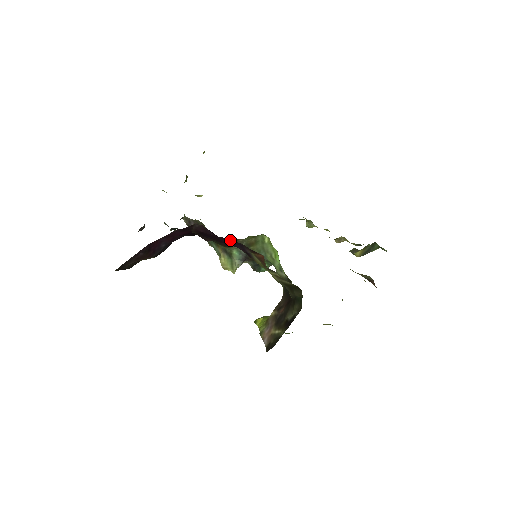
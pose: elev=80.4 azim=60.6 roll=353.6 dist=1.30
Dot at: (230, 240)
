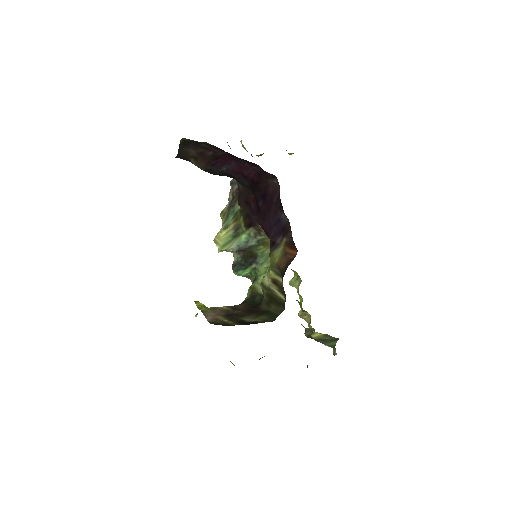
Dot at: (280, 218)
